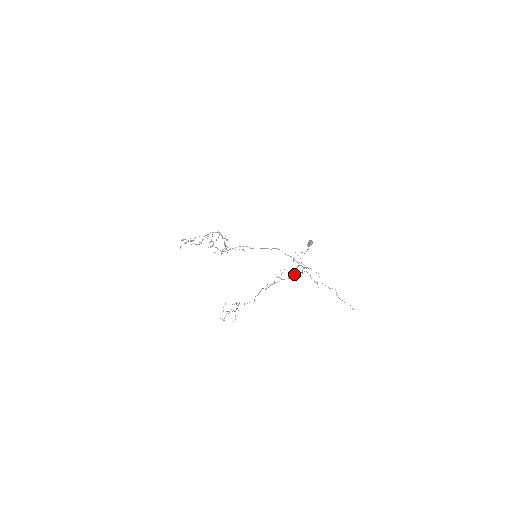
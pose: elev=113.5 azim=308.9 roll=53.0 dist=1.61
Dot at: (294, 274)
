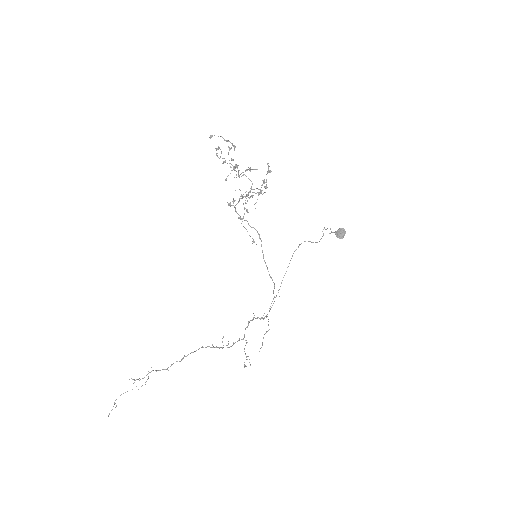
Dot at: occluded
